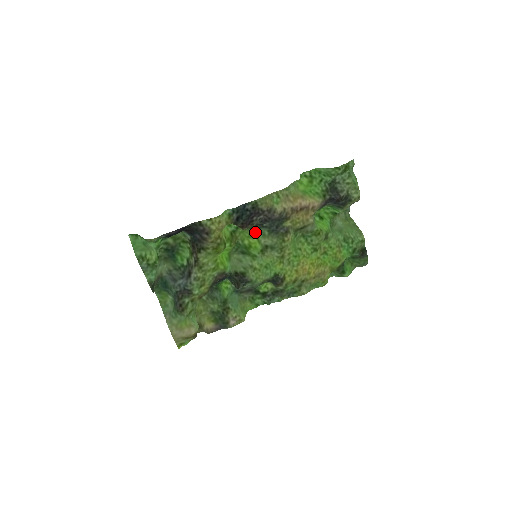
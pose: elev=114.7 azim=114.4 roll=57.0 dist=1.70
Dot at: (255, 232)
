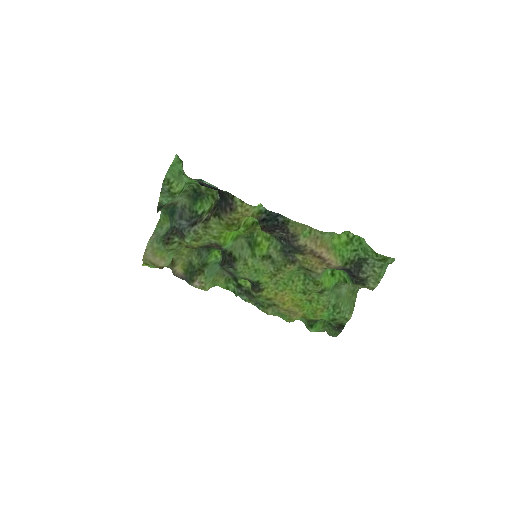
Dot at: (272, 239)
